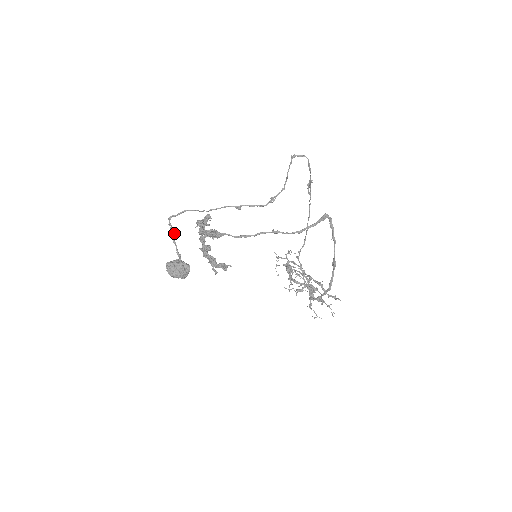
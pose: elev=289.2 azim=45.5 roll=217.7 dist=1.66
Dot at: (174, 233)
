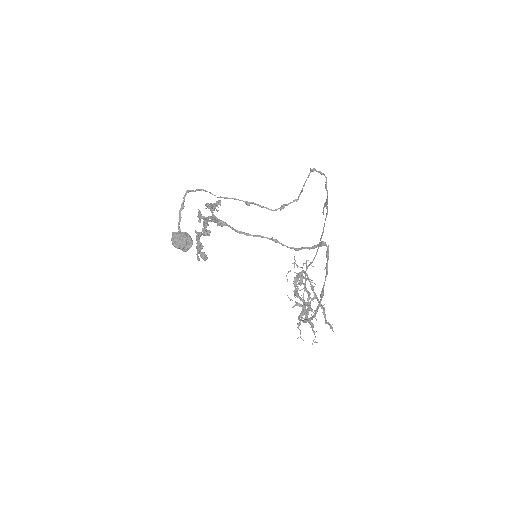
Dot at: (183, 207)
